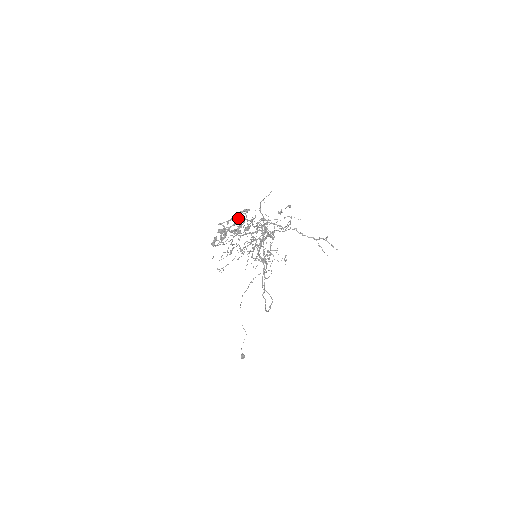
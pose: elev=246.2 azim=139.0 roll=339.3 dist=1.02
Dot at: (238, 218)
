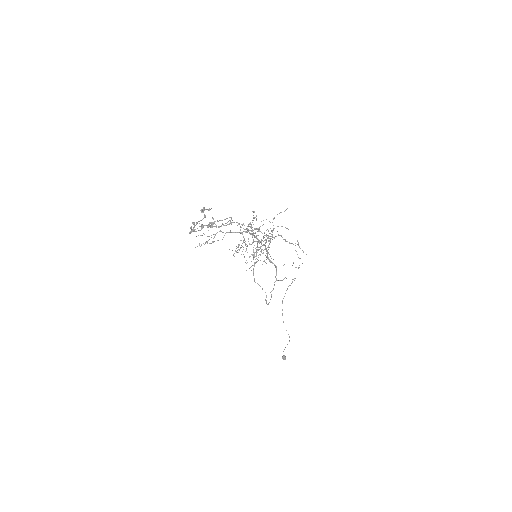
Dot at: (204, 214)
